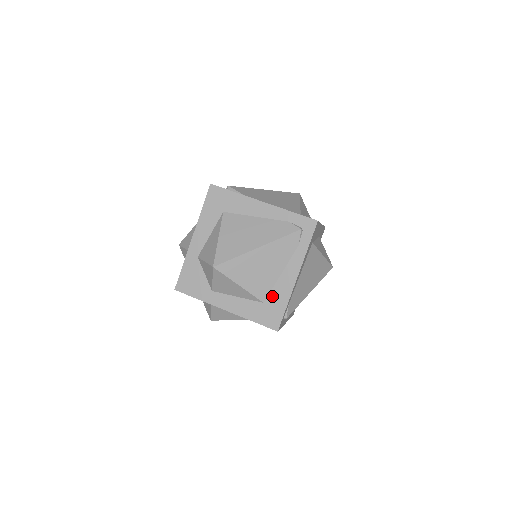
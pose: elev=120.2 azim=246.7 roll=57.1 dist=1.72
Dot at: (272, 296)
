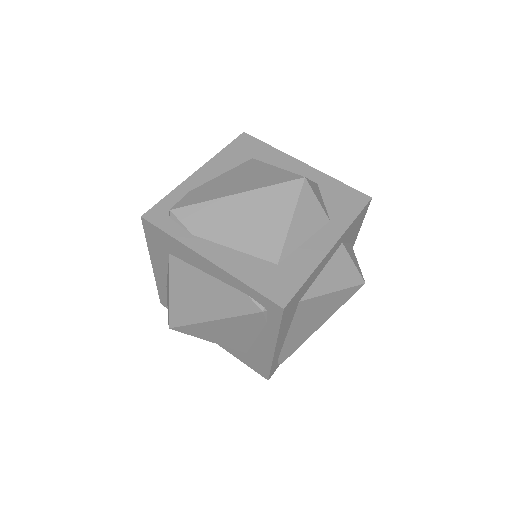
Dot at: (253, 352)
